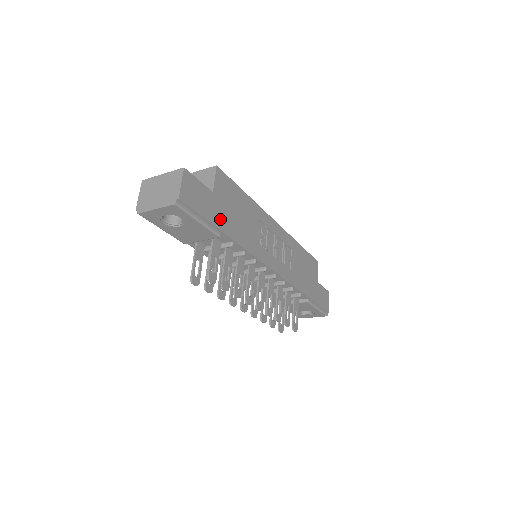
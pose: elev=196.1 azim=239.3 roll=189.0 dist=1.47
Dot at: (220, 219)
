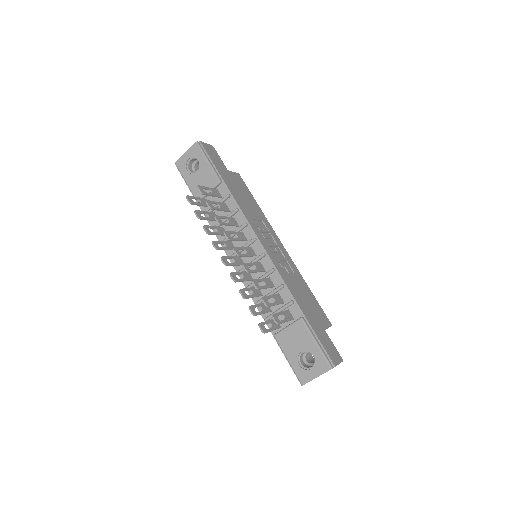
Dot at: (225, 177)
